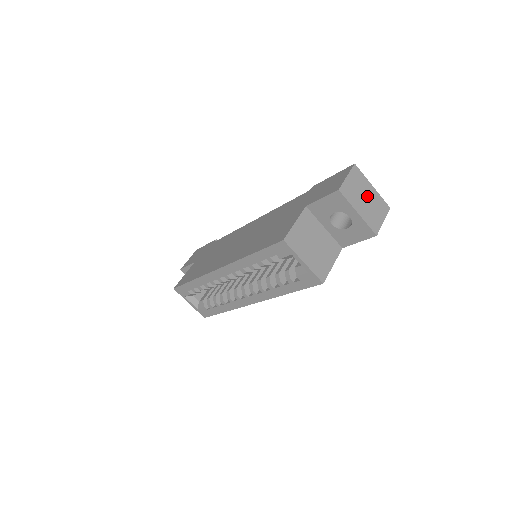
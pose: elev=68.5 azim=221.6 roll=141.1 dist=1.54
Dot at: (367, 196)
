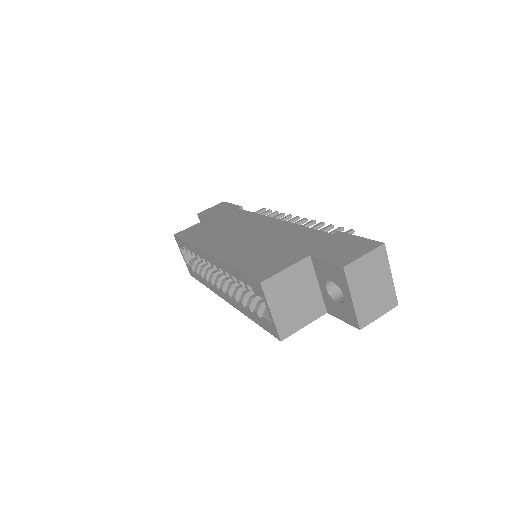
Dot at: (377, 284)
